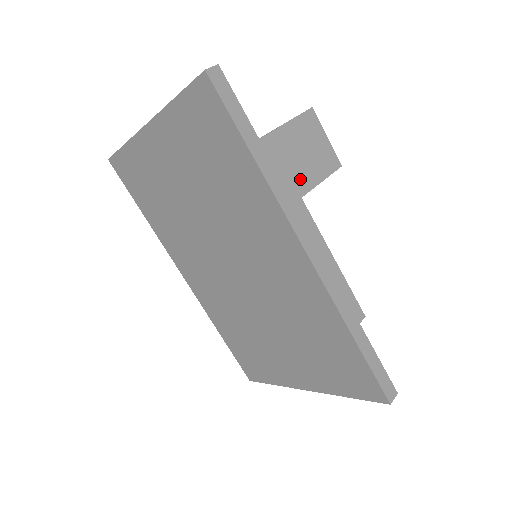
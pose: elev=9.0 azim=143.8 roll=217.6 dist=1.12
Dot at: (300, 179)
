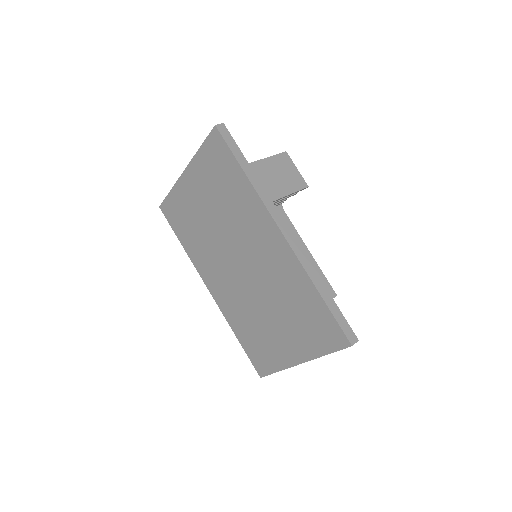
Dot at: (277, 189)
